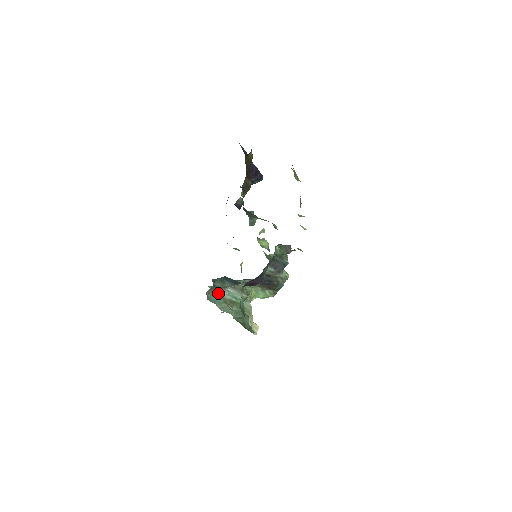
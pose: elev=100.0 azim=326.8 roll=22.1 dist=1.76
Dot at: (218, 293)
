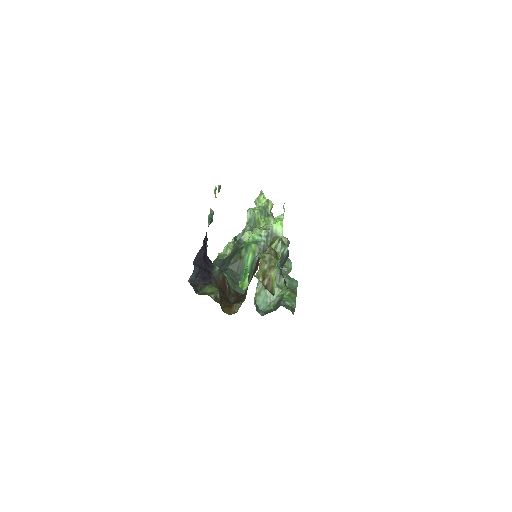
Dot at: (257, 291)
